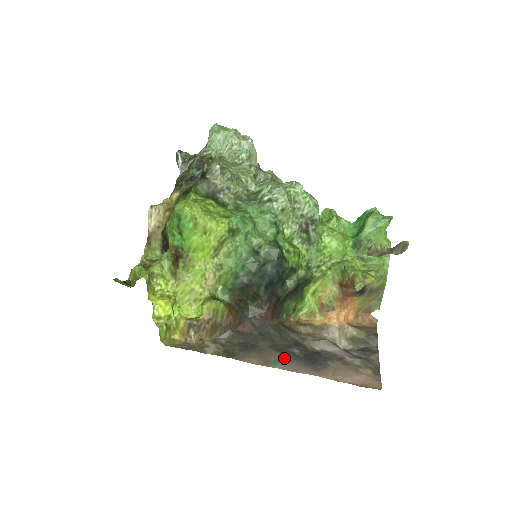
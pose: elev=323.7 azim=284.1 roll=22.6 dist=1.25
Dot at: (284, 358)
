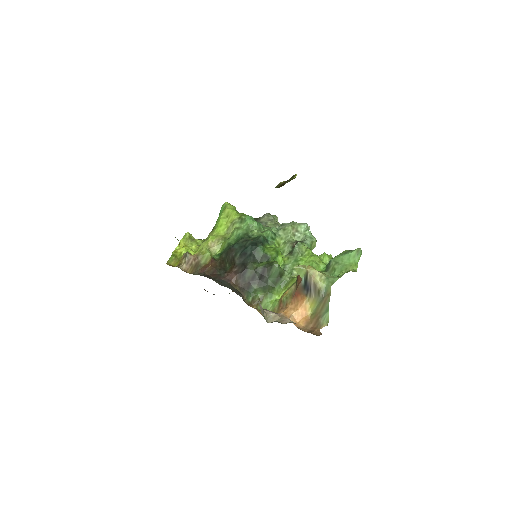
Dot at: occluded
